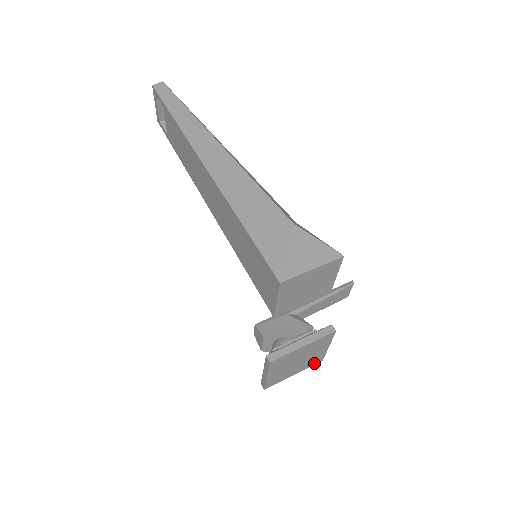
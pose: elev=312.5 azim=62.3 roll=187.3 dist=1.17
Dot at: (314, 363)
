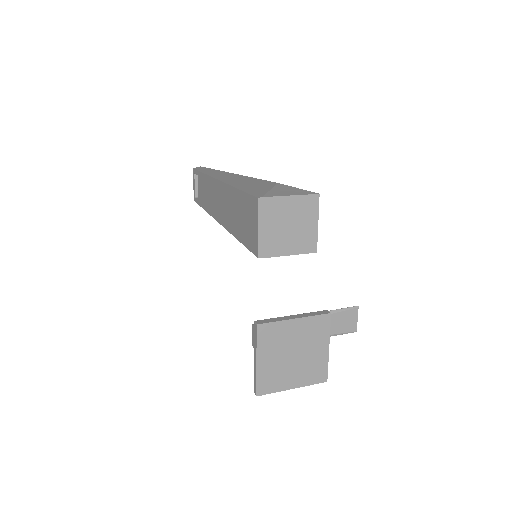
Dot at: (316, 379)
